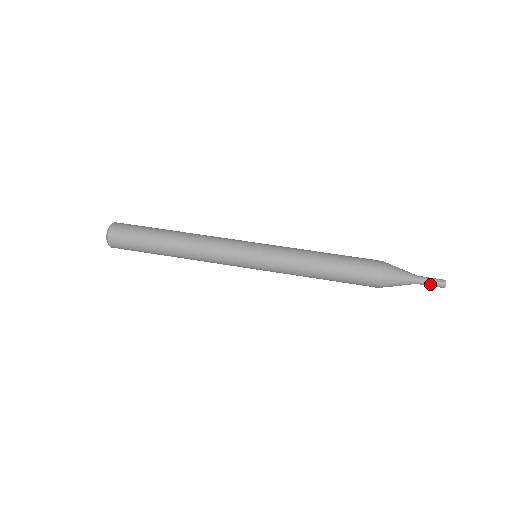
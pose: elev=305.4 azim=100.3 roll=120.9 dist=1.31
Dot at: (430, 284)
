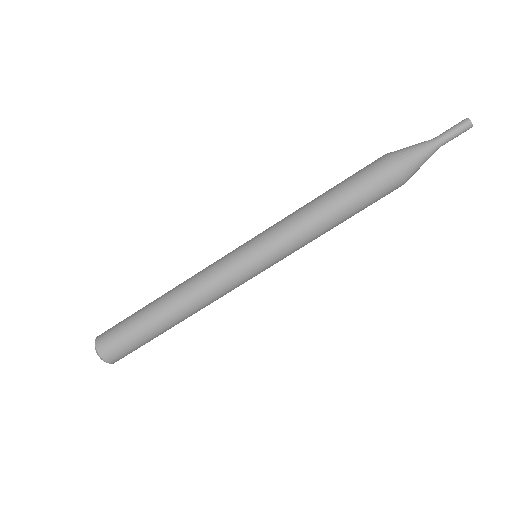
Dot at: (452, 138)
